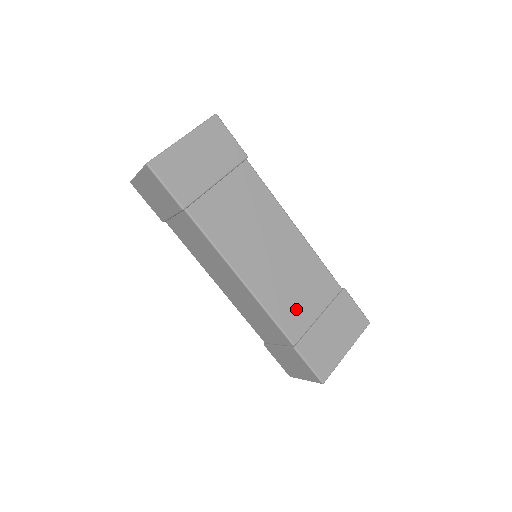
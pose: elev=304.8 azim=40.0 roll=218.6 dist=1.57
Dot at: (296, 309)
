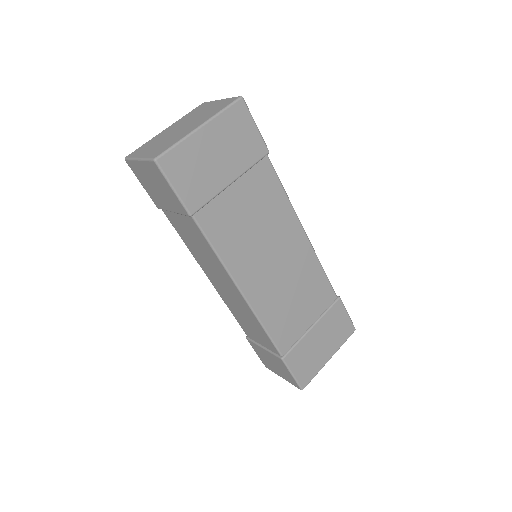
Dot at: (290, 320)
